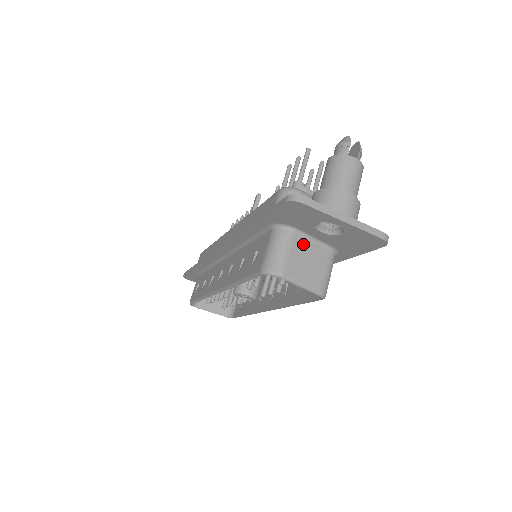
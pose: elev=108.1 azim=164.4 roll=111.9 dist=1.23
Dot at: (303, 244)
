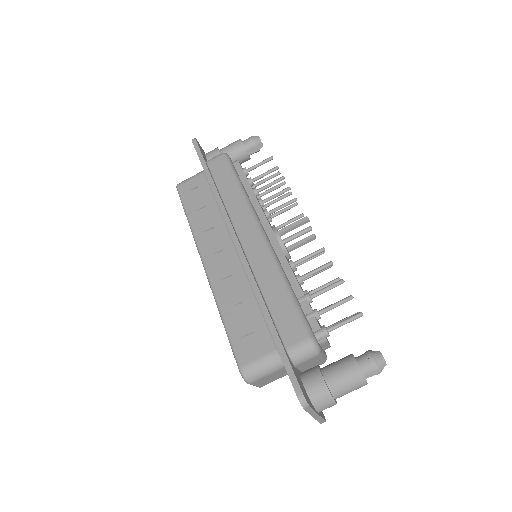
Dot at: (282, 371)
